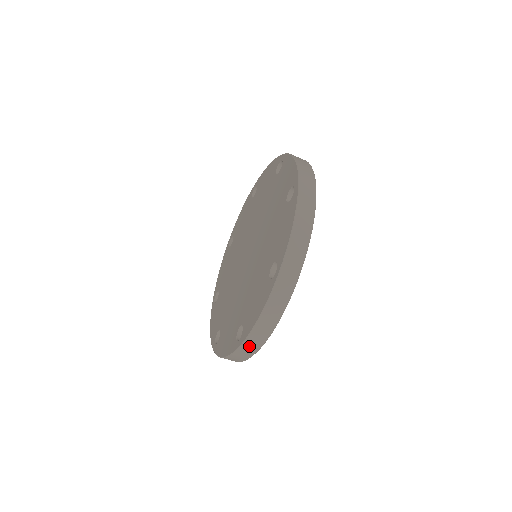
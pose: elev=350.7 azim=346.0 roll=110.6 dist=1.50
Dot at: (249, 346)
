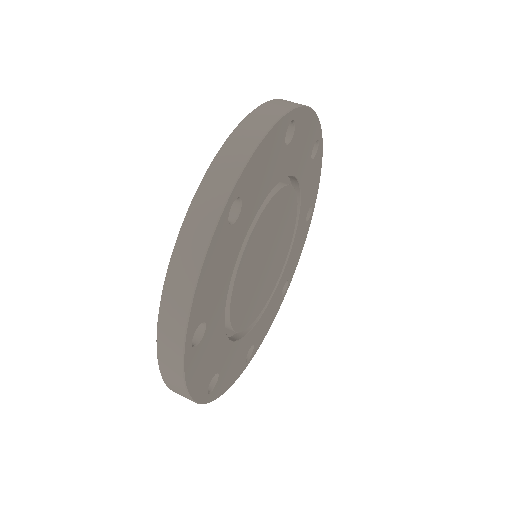
Dot at: occluded
